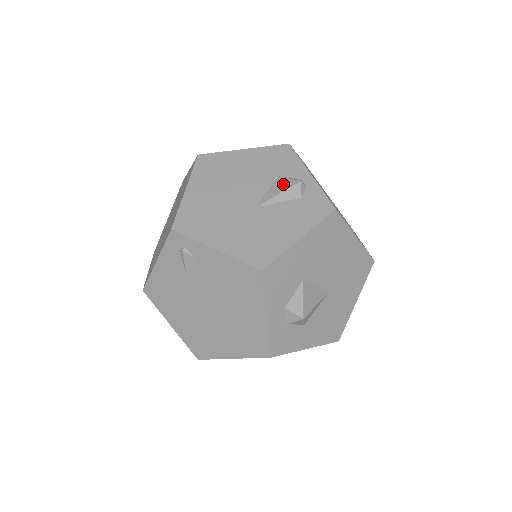
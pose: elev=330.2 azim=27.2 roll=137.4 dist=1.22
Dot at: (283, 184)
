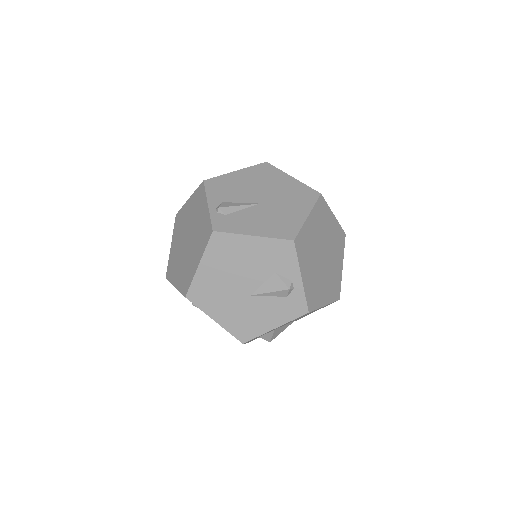
Dot at: (276, 284)
